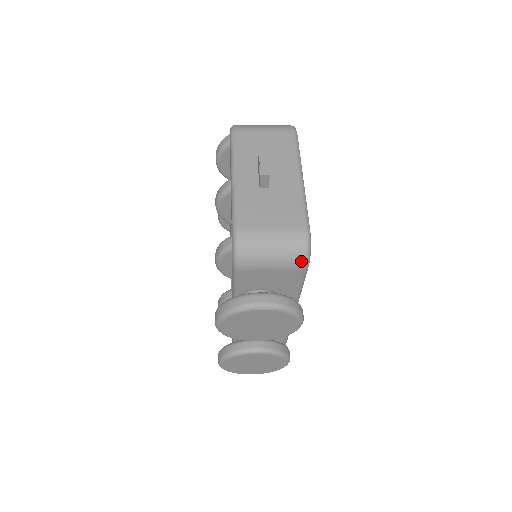
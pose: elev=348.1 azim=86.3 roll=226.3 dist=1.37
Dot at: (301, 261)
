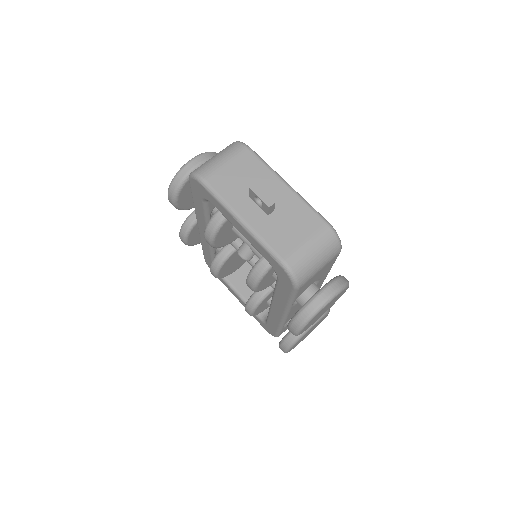
Dot at: (338, 249)
